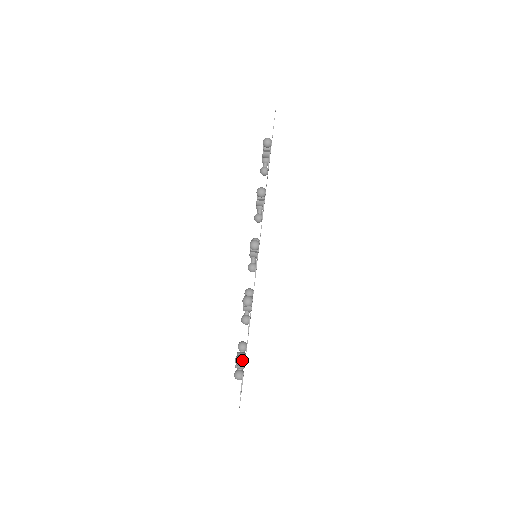
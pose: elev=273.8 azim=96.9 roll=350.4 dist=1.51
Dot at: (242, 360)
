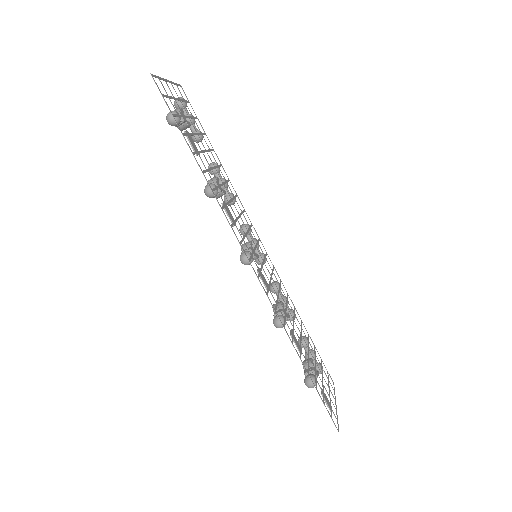
Dot at: (312, 383)
